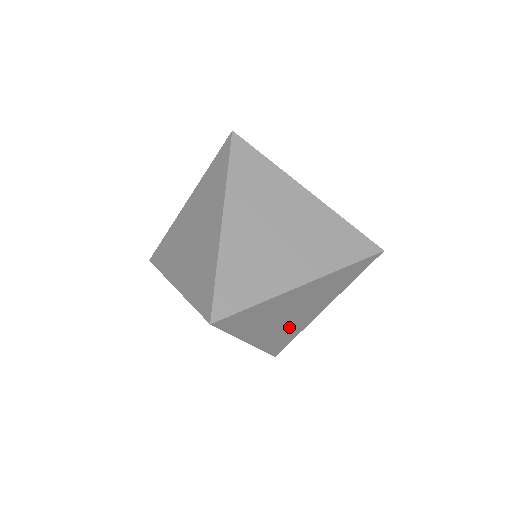
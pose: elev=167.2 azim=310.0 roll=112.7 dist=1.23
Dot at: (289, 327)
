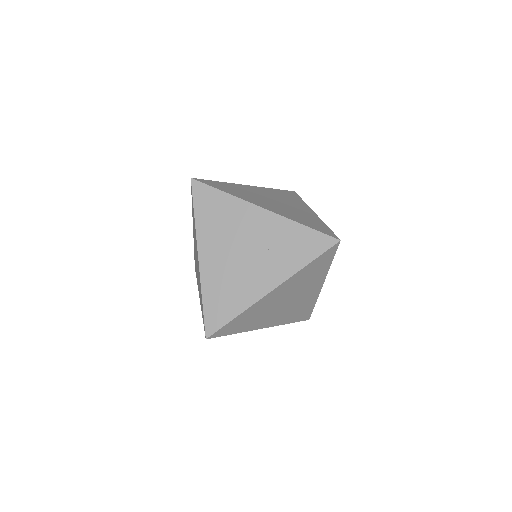
Dot at: (296, 306)
